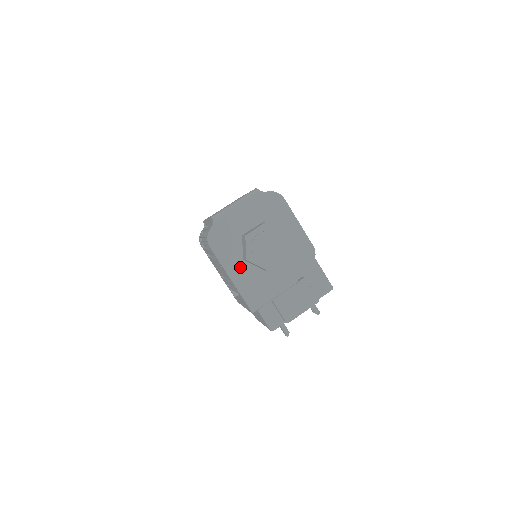
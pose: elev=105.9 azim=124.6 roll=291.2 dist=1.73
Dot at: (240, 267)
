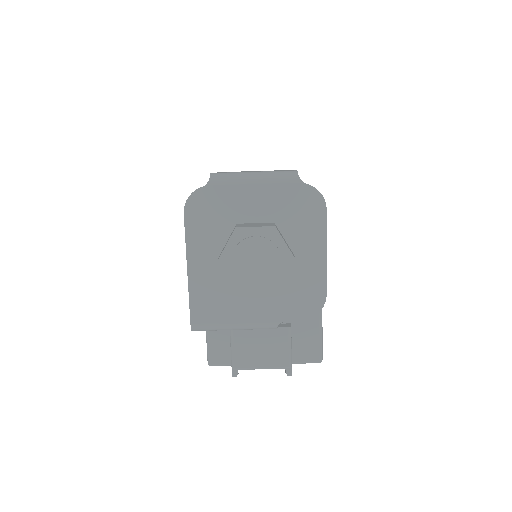
Dot at: (209, 263)
